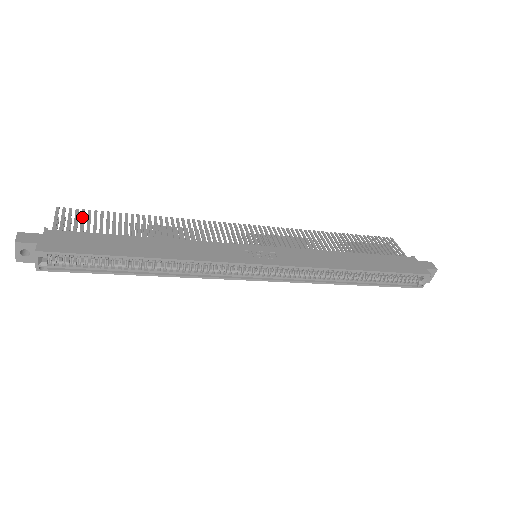
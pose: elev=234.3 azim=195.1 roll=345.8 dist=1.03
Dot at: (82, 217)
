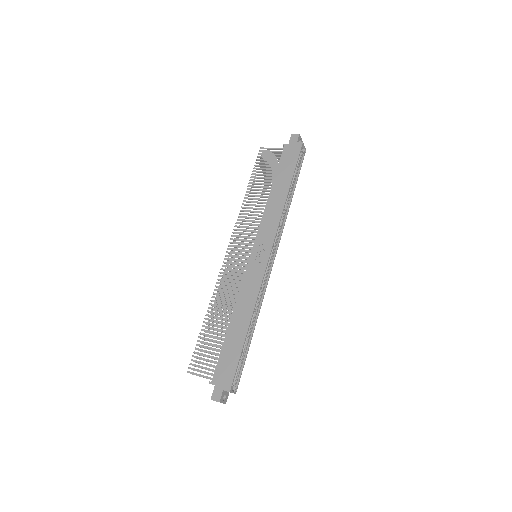
Dot at: occluded
